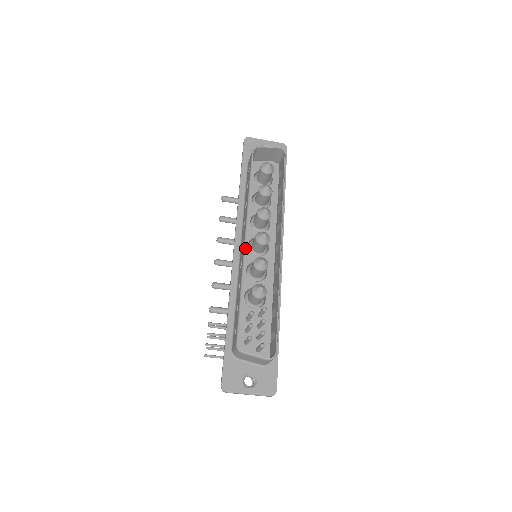
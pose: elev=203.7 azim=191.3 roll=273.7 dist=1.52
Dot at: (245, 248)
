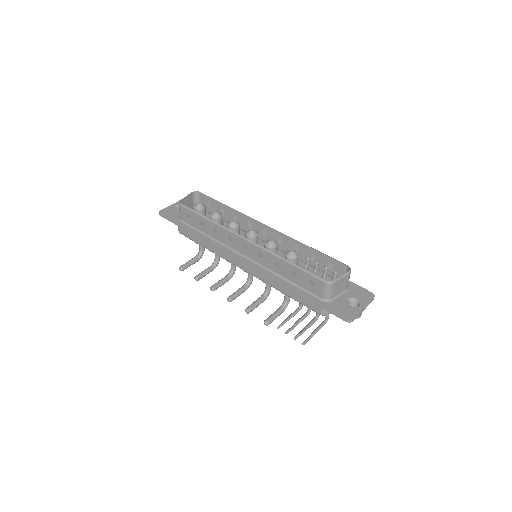
Dot at: (253, 242)
